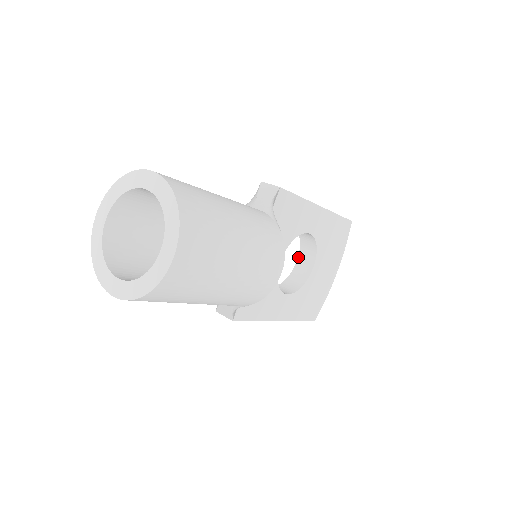
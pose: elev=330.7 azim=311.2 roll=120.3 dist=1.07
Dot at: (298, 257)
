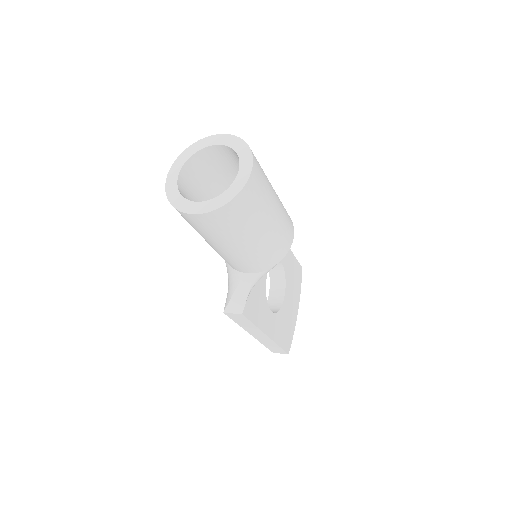
Dot at: (269, 292)
